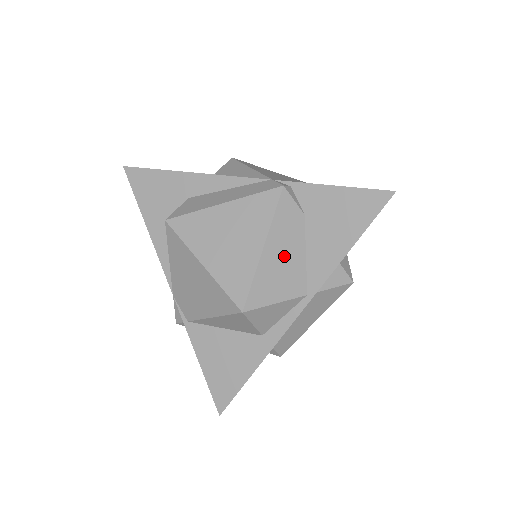
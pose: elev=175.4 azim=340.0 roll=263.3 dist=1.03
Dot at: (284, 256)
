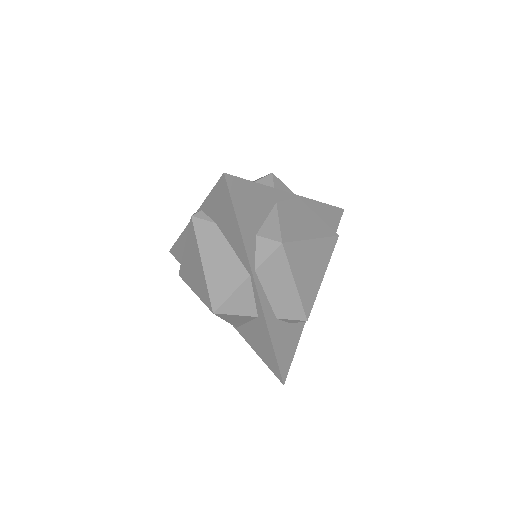
Dot at: (218, 260)
